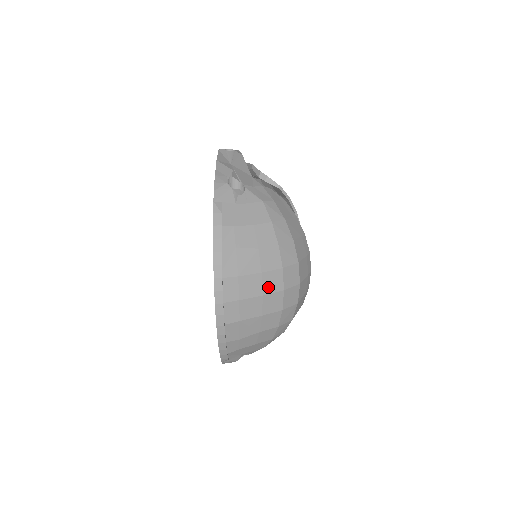
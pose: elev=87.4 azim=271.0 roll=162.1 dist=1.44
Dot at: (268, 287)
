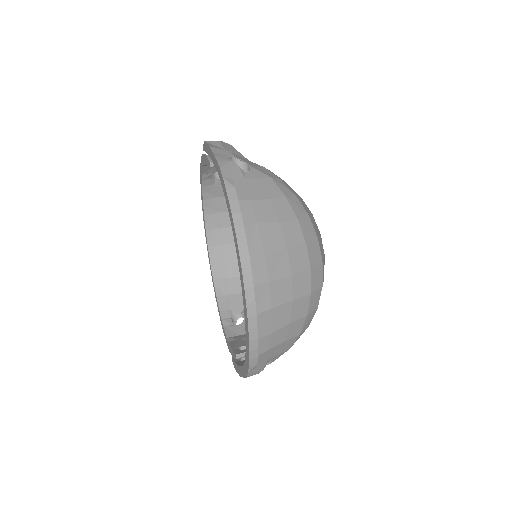
Dot at: (295, 265)
